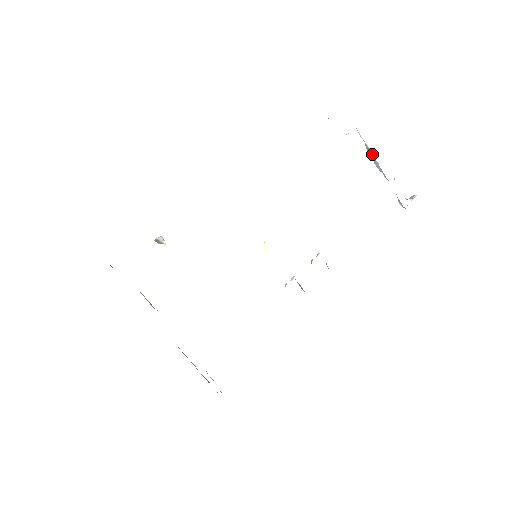
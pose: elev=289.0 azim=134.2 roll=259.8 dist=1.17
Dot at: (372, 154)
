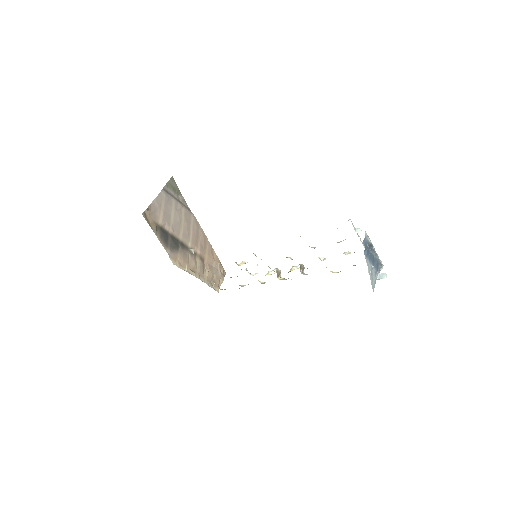
Dot at: (372, 246)
